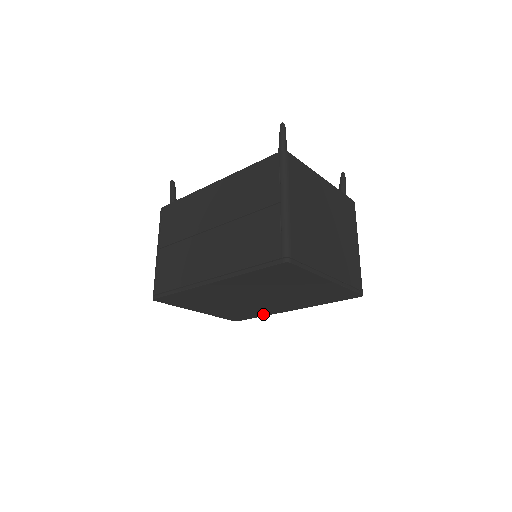
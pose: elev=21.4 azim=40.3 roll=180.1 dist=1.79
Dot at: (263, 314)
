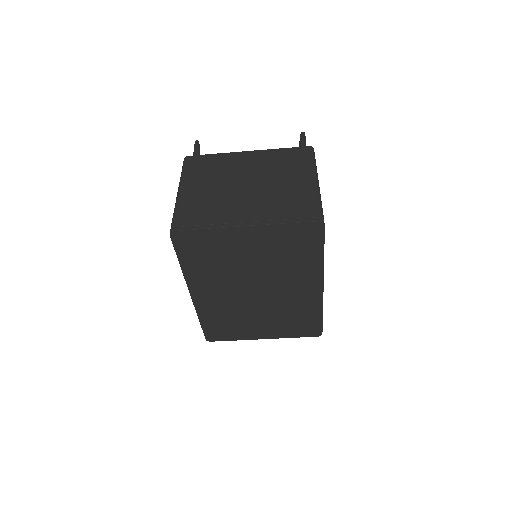
Dot at: (316, 311)
